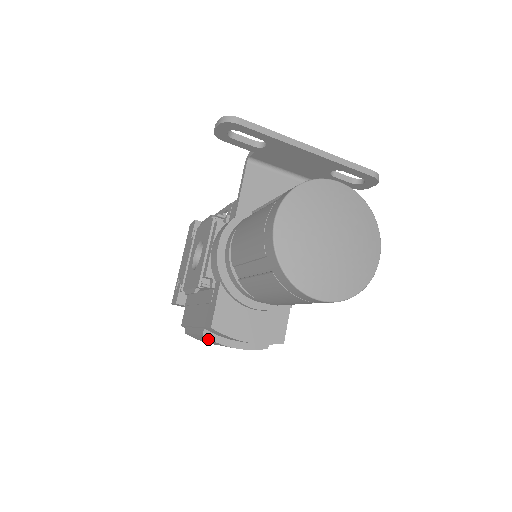
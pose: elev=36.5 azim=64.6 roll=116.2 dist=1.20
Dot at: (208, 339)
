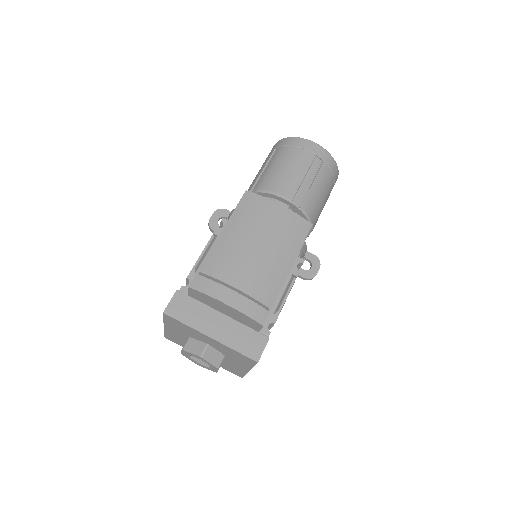
Dot at: (241, 218)
